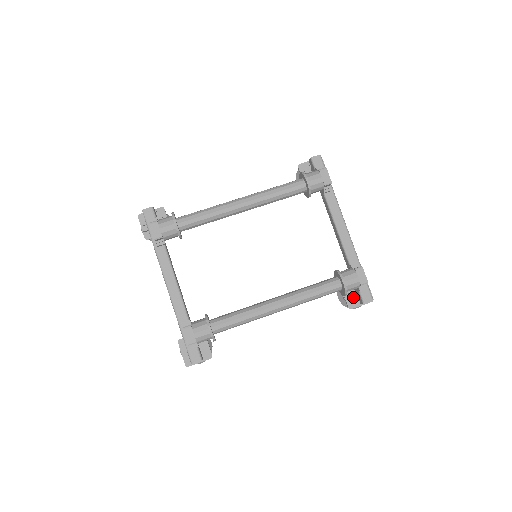
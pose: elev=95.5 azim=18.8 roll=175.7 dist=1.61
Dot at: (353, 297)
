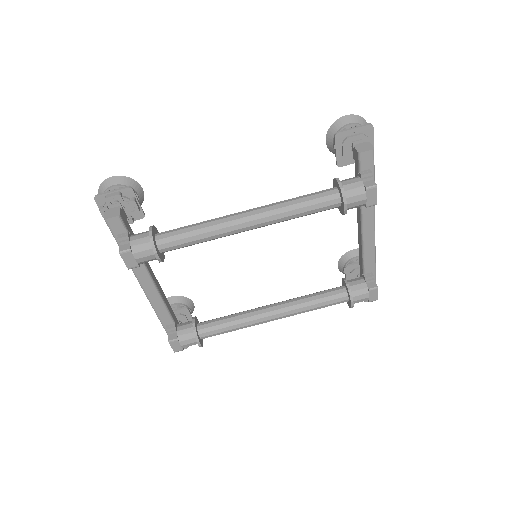
Dot at: occluded
